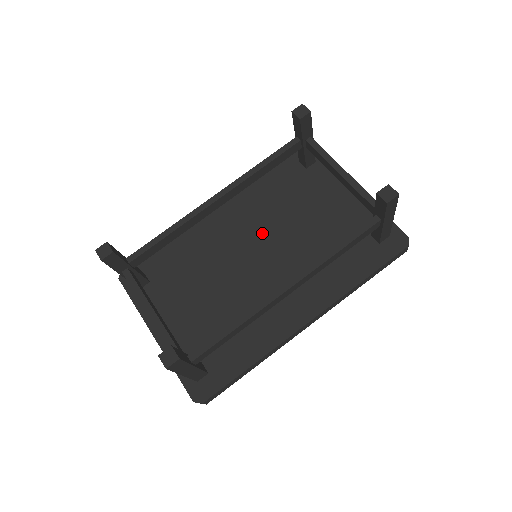
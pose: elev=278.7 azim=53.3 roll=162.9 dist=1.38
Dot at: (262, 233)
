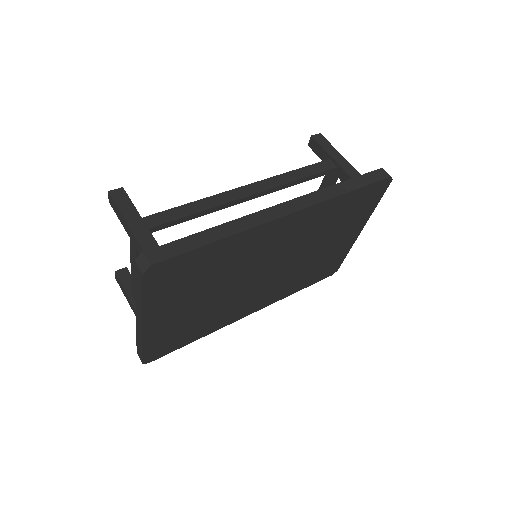
Dot at: occluded
